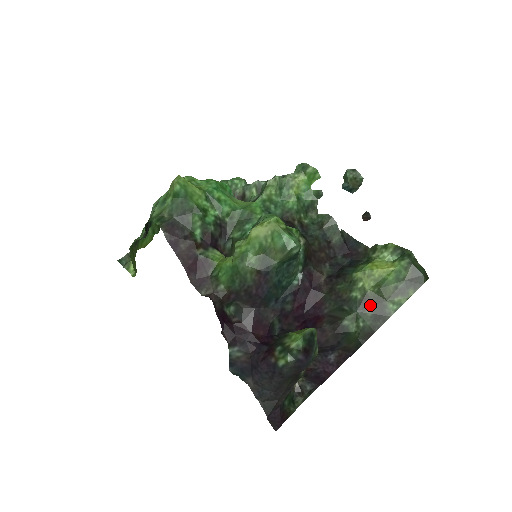
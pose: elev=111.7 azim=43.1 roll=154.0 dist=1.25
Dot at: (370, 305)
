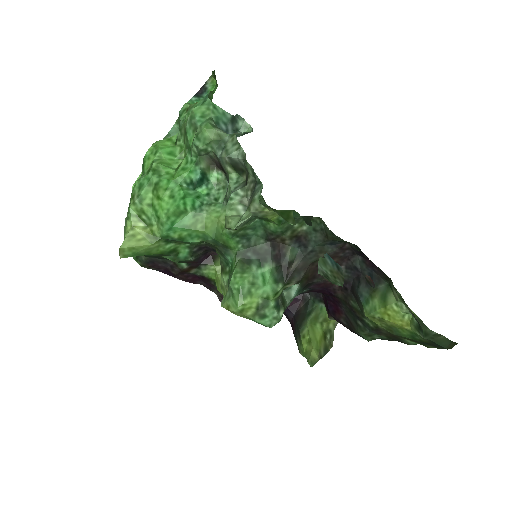
Dot at: (384, 334)
